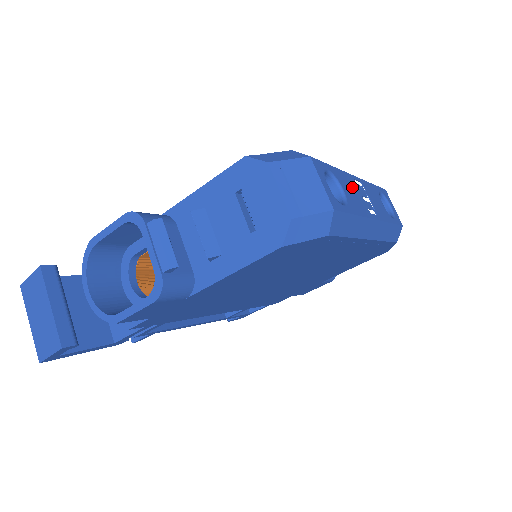
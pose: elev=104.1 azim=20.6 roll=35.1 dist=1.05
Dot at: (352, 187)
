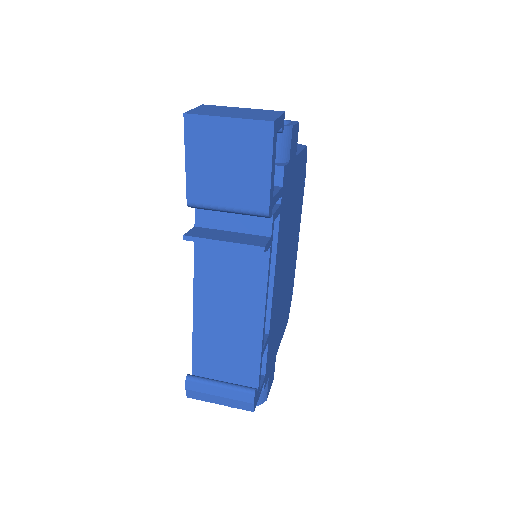
Dot at: occluded
